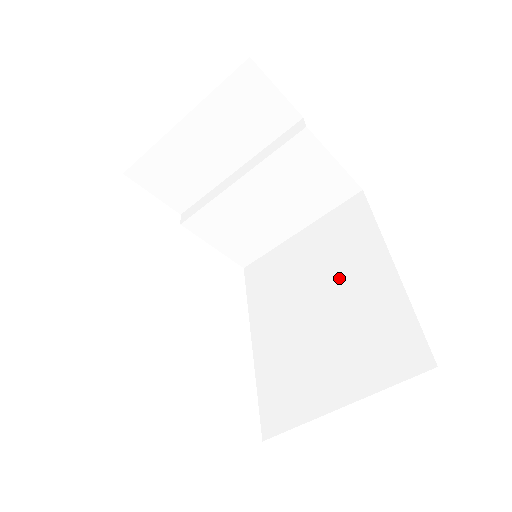
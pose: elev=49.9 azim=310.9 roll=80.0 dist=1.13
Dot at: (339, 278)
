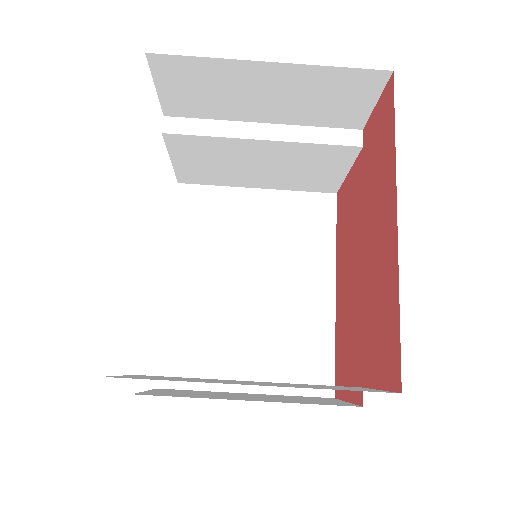
Dot at: (283, 272)
